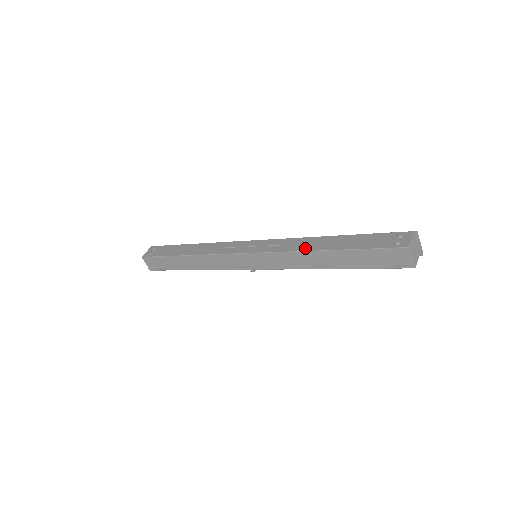
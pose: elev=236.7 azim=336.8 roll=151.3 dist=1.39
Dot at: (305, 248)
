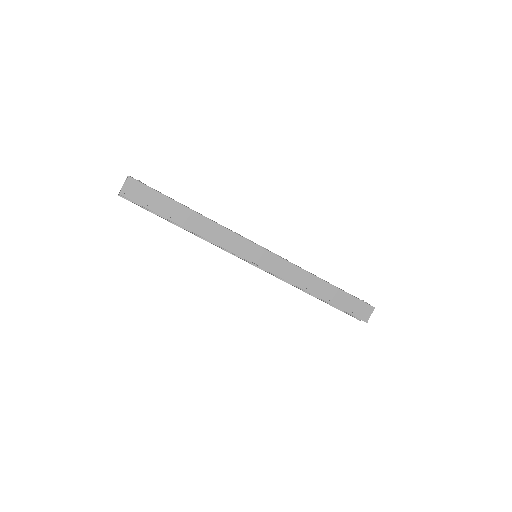
Dot at: occluded
